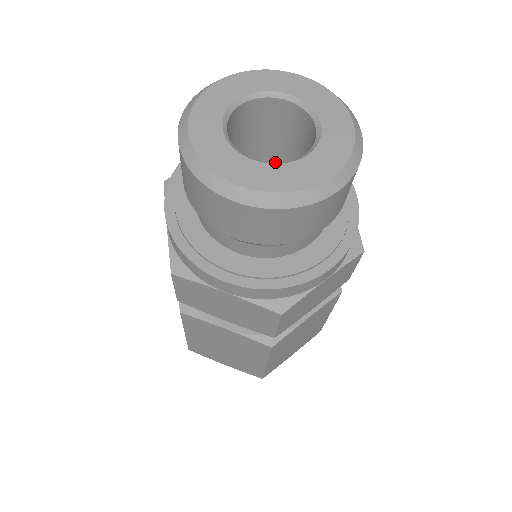
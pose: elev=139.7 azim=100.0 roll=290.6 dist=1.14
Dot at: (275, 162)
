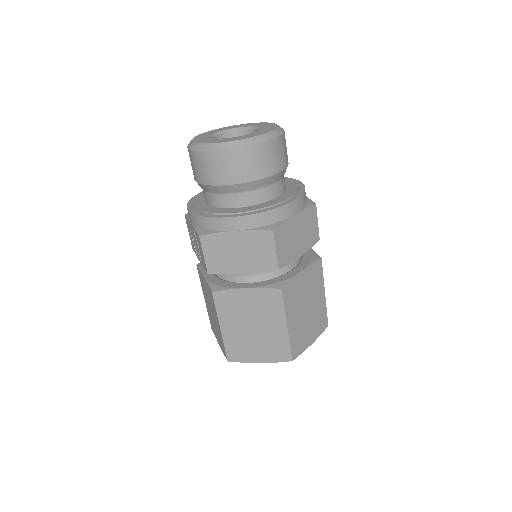
Dot at: occluded
